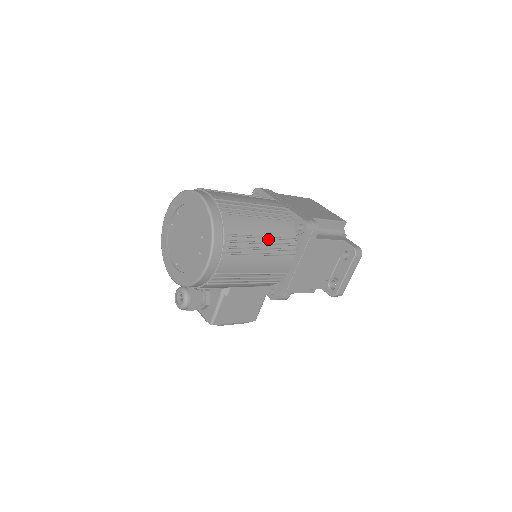
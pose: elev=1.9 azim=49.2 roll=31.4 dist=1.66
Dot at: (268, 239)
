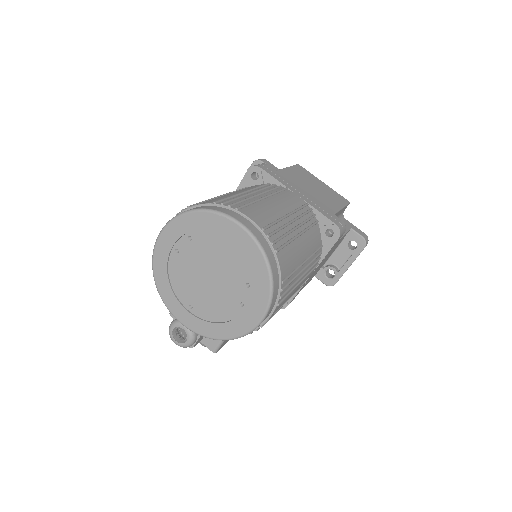
Dot at: (307, 261)
